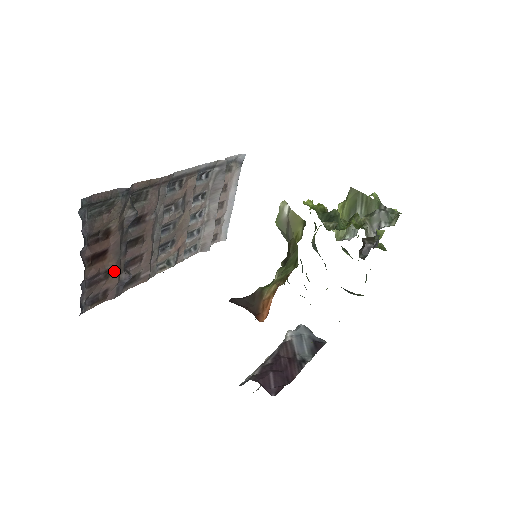
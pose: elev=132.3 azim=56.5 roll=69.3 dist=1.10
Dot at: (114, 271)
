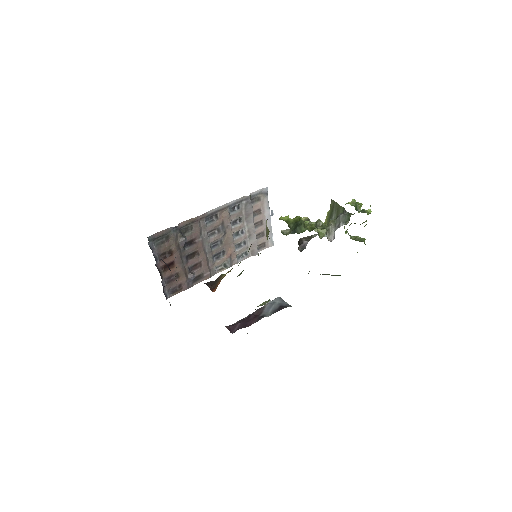
Dot at: (182, 273)
